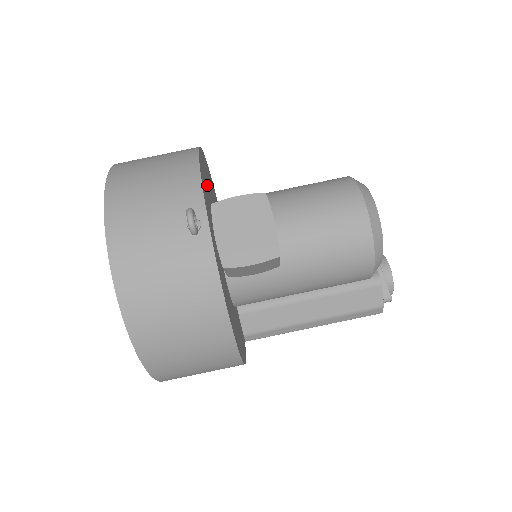
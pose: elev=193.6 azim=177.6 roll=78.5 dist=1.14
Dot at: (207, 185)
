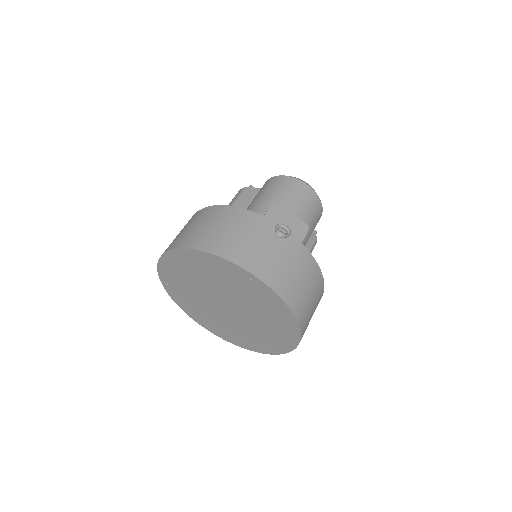
Dot at: occluded
